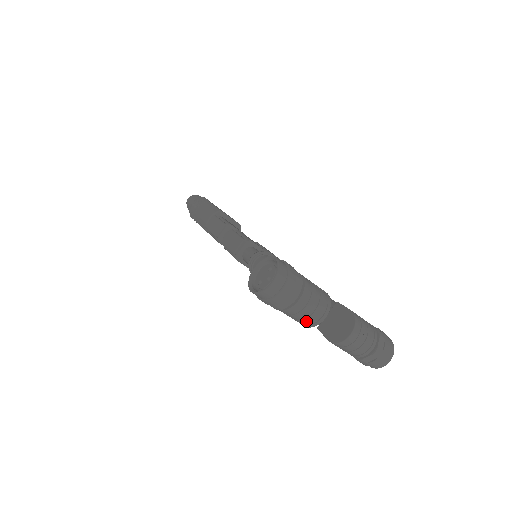
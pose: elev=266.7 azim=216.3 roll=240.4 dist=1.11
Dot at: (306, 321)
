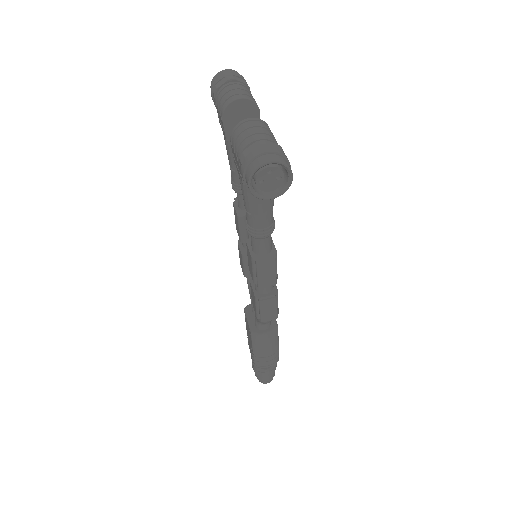
Dot at: (225, 100)
